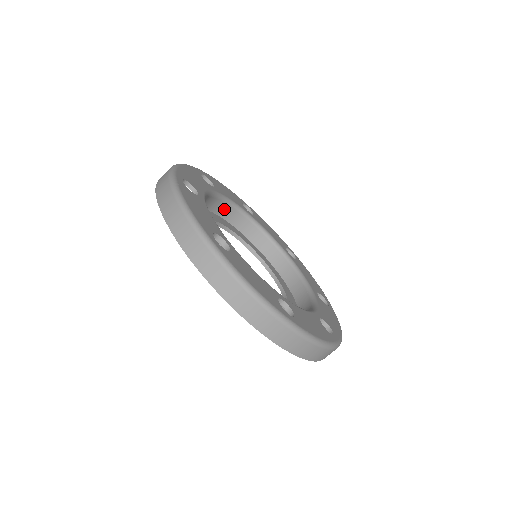
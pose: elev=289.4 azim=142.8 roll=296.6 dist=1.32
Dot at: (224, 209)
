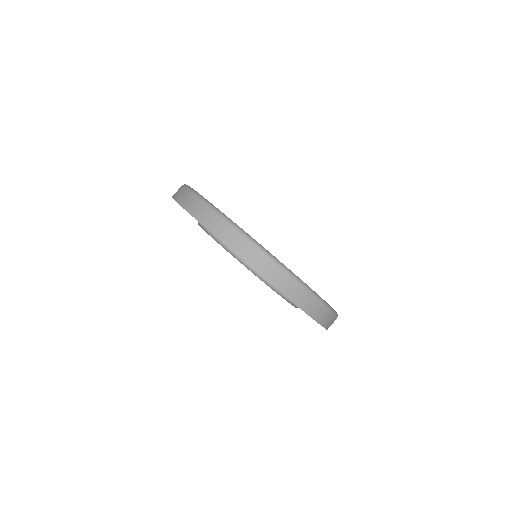
Dot at: occluded
